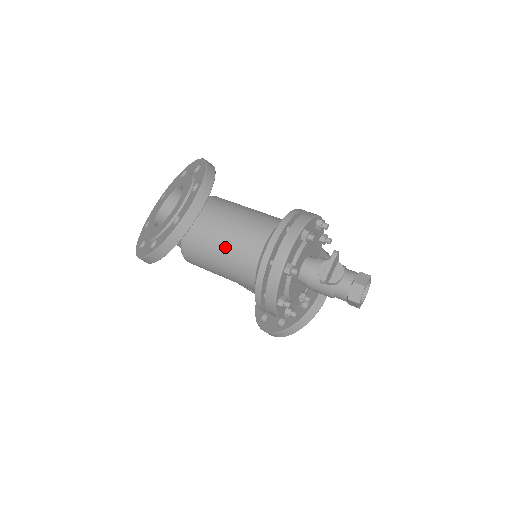
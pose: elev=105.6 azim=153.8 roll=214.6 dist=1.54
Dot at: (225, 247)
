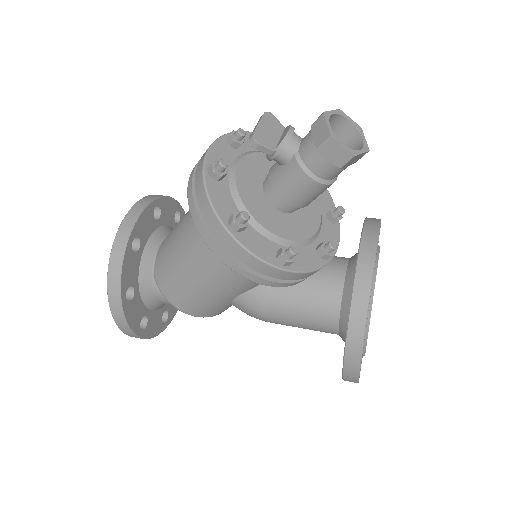
Dot at: (179, 236)
